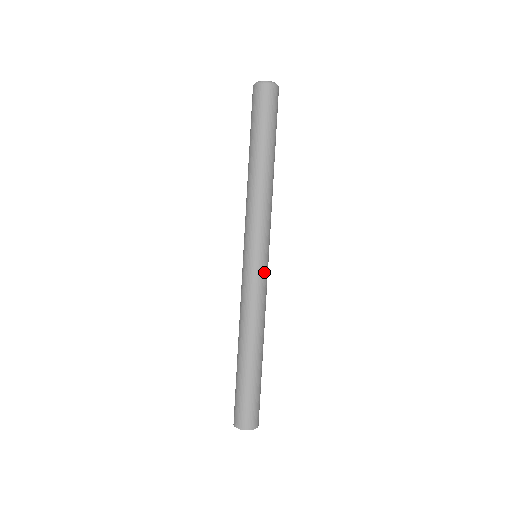
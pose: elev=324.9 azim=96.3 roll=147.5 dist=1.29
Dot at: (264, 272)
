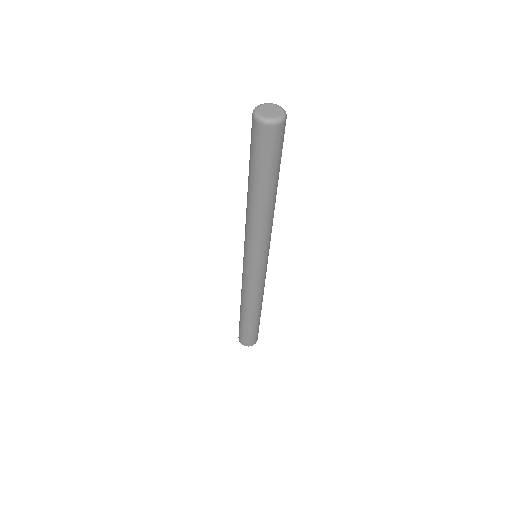
Dot at: (263, 272)
